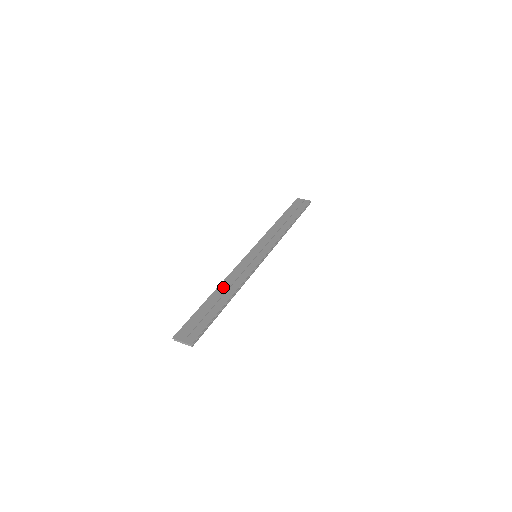
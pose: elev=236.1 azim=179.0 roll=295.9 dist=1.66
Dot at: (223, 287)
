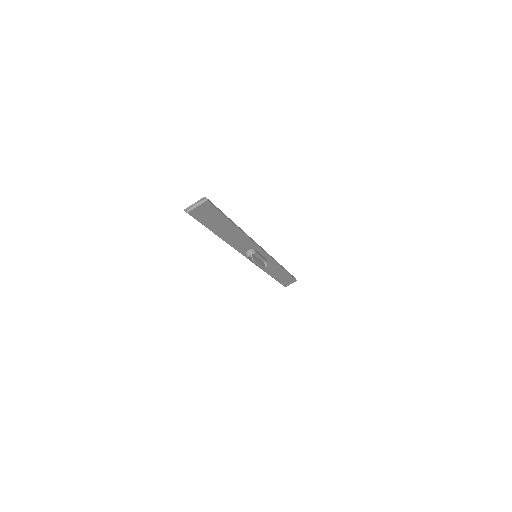
Dot at: occluded
